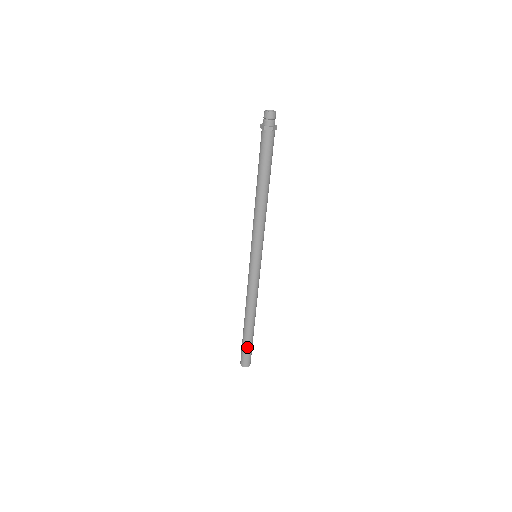
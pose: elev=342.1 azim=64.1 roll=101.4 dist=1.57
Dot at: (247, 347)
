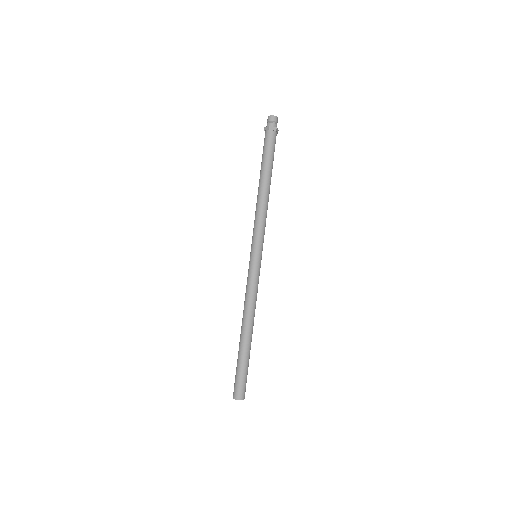
Dot at: (238, 369)
